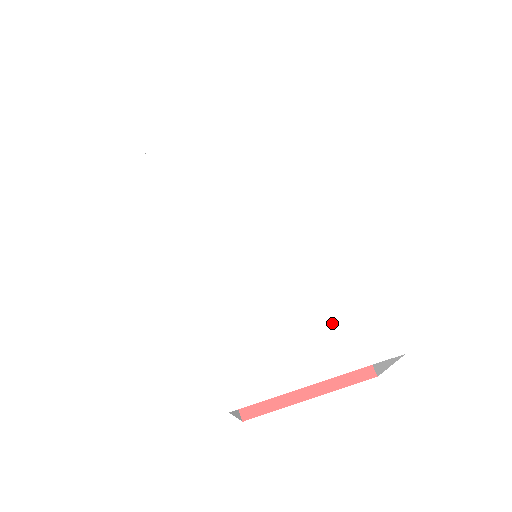
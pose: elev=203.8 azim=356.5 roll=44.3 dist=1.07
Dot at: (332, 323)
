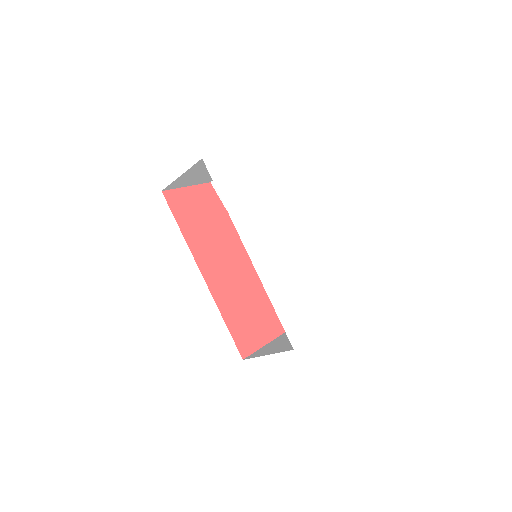
Dot at: (321, 299)
